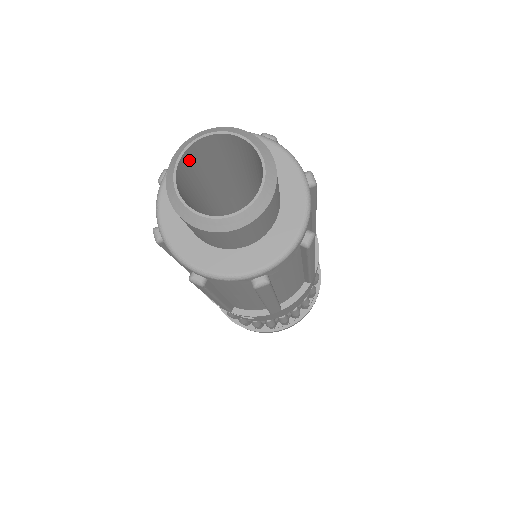
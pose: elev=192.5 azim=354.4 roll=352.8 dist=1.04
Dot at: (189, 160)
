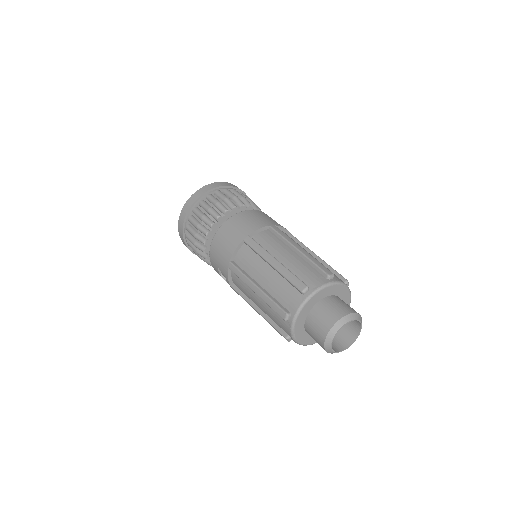
Dot at: occluded
